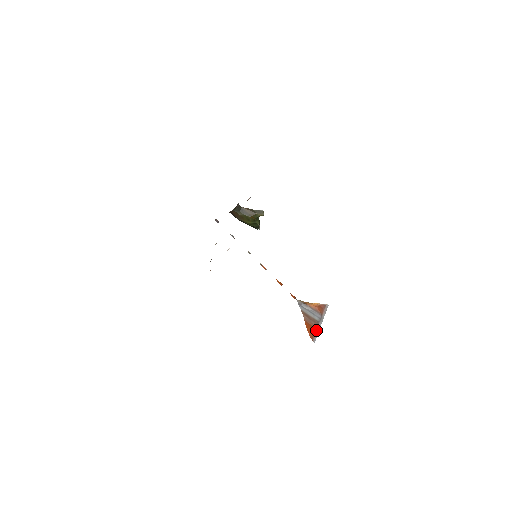
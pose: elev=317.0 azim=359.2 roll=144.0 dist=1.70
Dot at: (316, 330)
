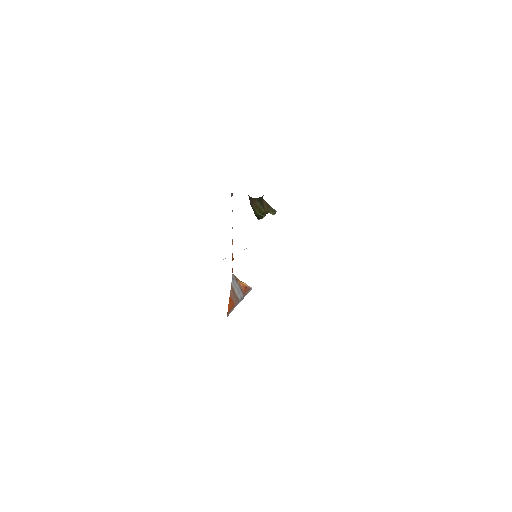
Dot at: (234, 307)
